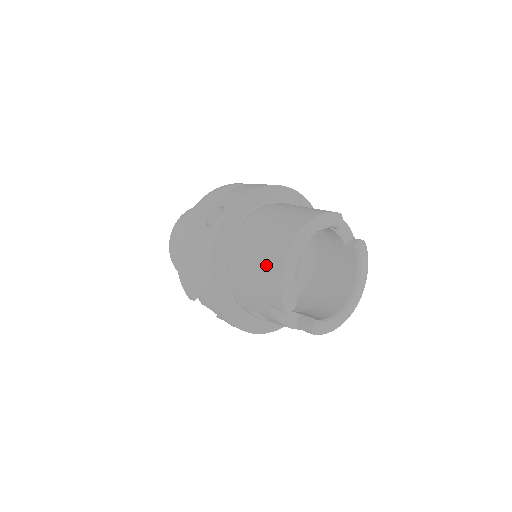
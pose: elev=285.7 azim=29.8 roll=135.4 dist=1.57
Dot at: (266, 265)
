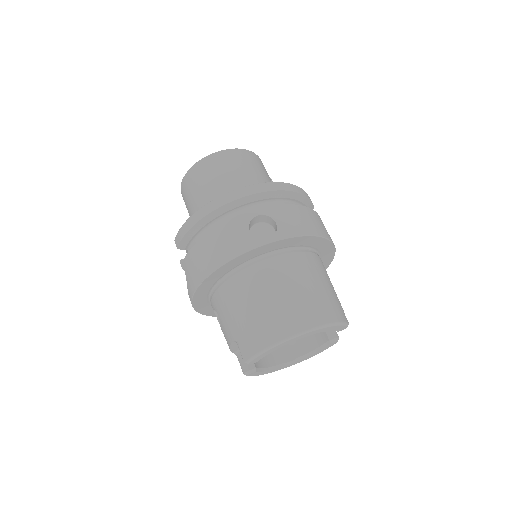
Dot at: (265, 322)
